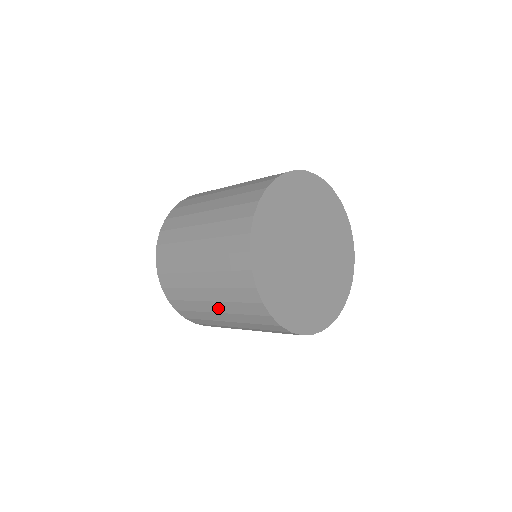
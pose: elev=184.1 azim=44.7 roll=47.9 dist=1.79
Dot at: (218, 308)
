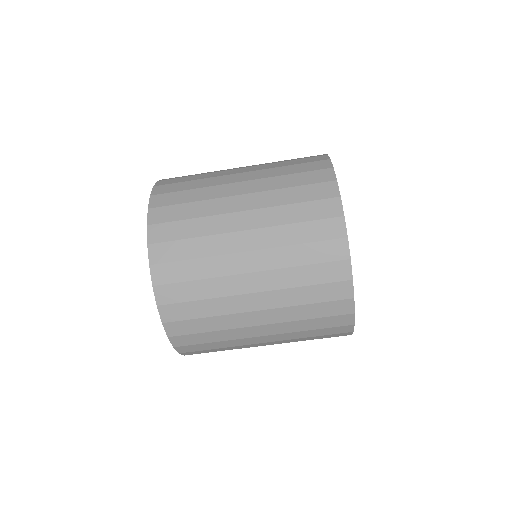
Dot at: (260, 283)
